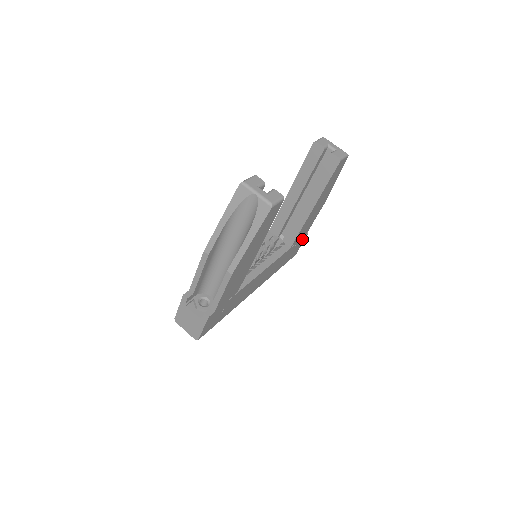
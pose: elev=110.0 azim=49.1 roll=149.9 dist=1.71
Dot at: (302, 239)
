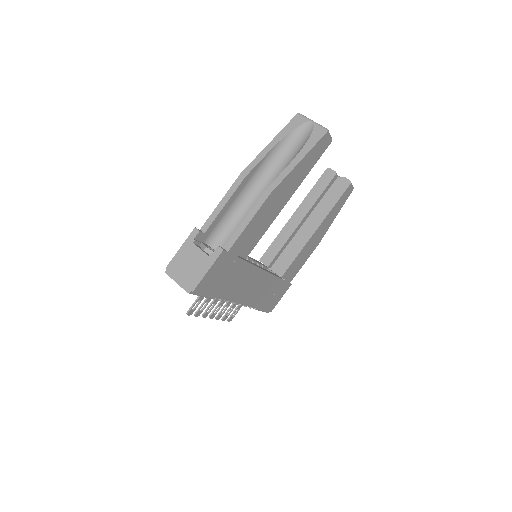
Dot at: (286, 285)
